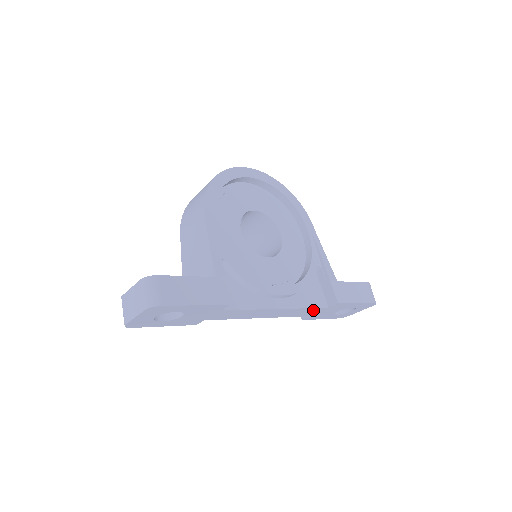
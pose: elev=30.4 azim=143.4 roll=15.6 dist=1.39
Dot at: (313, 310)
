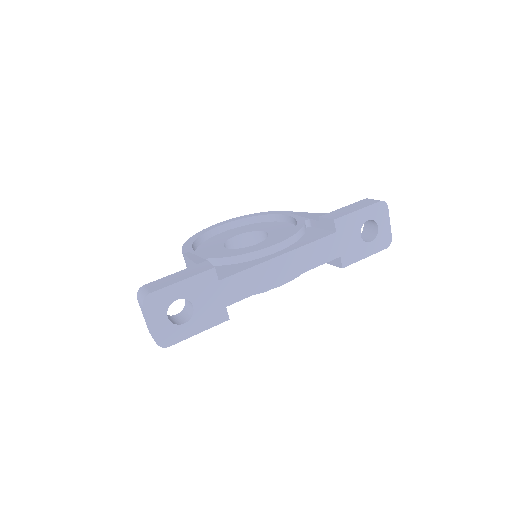
Dot at: (325, 244)
